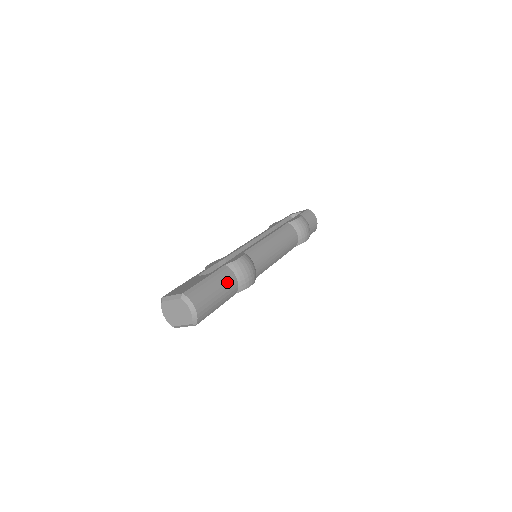
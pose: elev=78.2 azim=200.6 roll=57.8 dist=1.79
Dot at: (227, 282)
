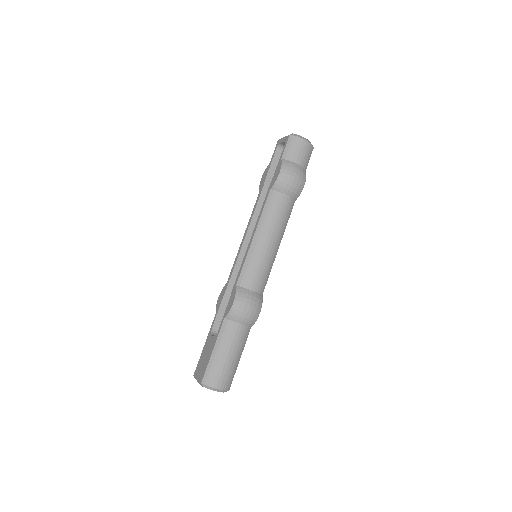
Dot at: (233, 338)
